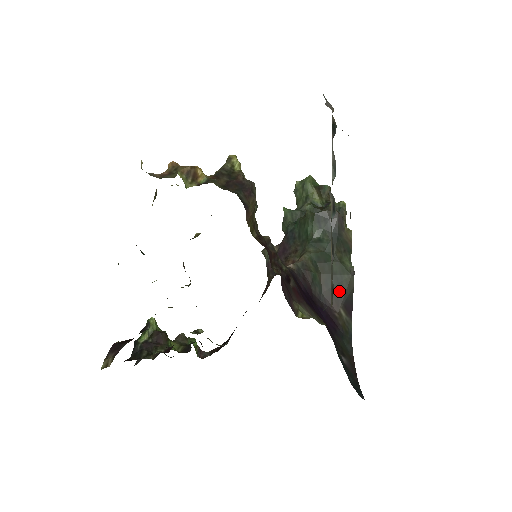
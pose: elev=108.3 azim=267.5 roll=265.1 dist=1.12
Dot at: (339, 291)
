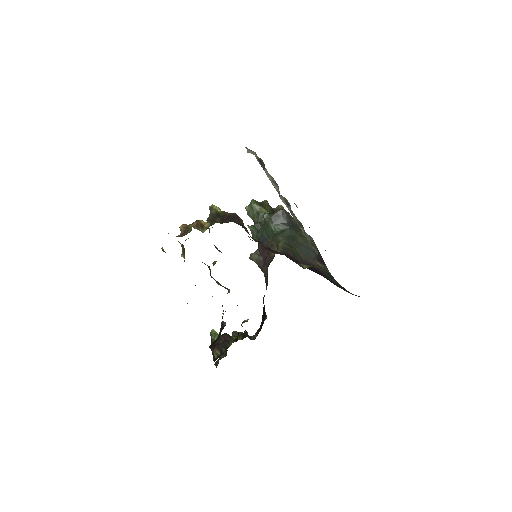
Dot at: (310, 253)
